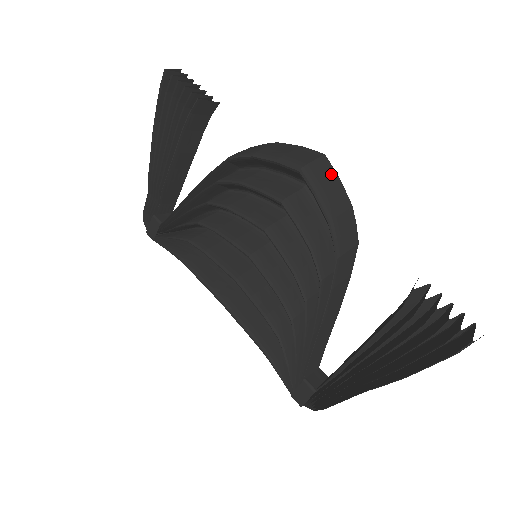
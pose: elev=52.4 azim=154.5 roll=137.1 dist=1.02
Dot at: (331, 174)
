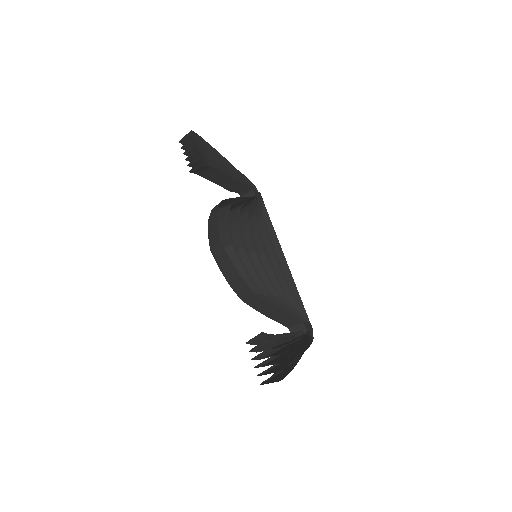
Dot at: (224, 255)
